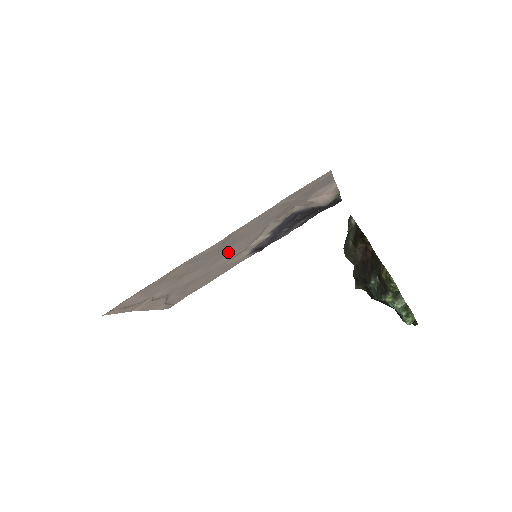
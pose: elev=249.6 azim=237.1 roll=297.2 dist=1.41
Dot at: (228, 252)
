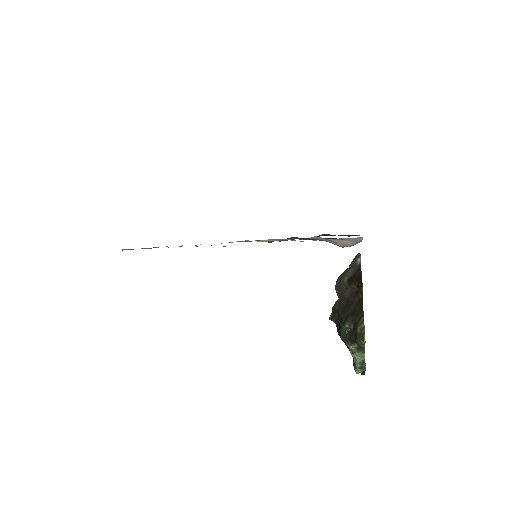
Dot at: occluded
